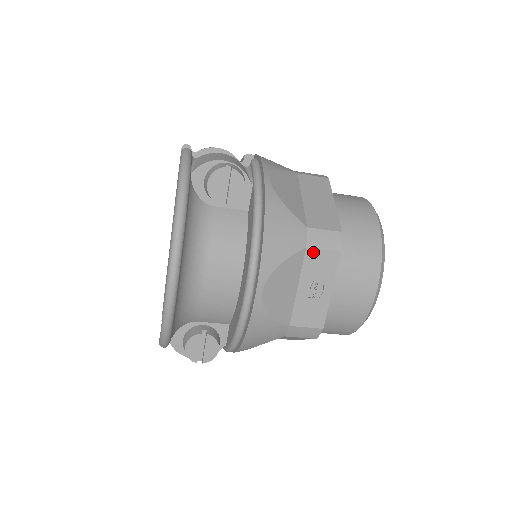
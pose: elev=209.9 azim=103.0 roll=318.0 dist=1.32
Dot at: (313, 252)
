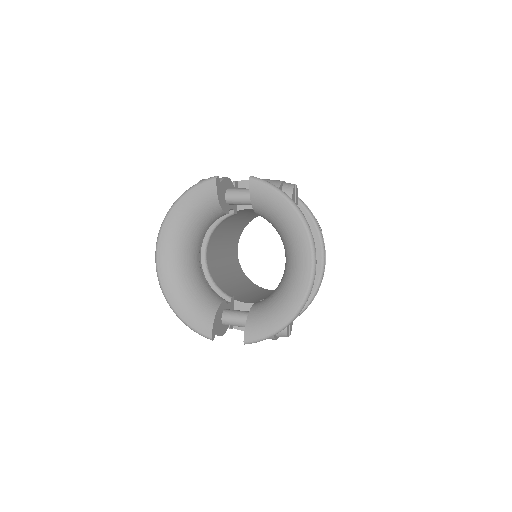
Dot at: occluded
